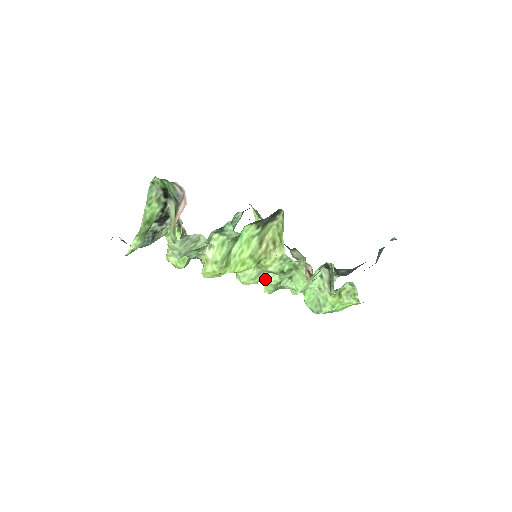
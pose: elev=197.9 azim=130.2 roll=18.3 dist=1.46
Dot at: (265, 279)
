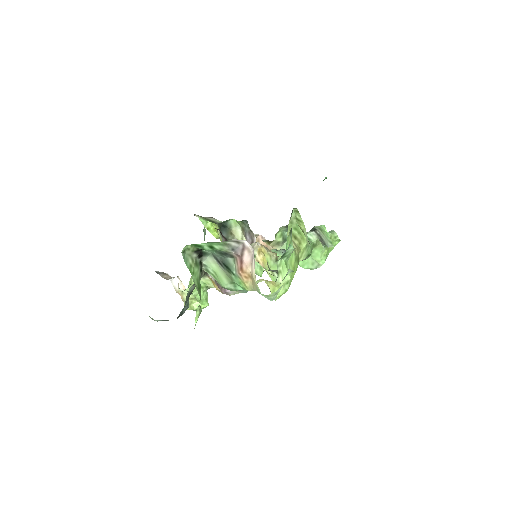
Dot at: occluded
